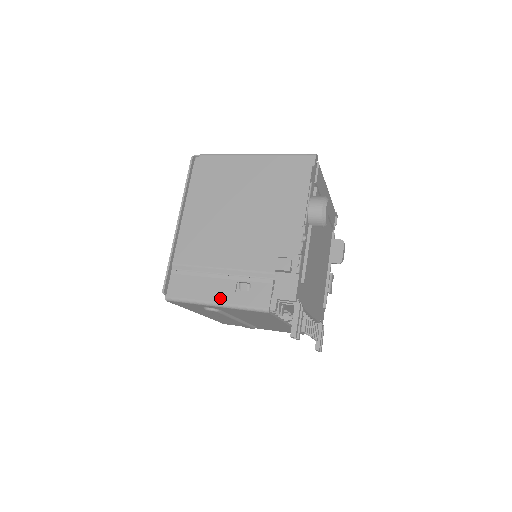
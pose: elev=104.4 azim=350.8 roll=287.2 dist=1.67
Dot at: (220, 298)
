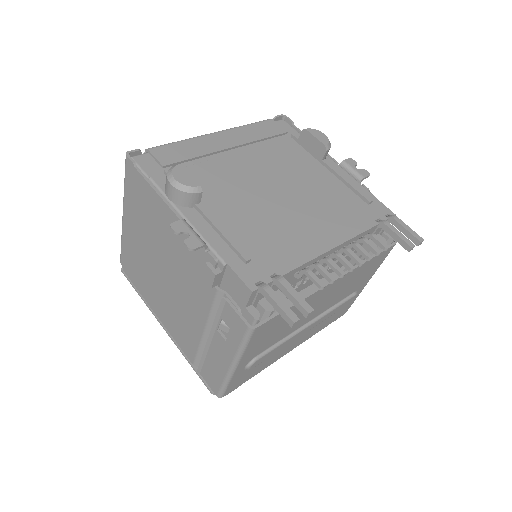
Dot at: (227, 358)
